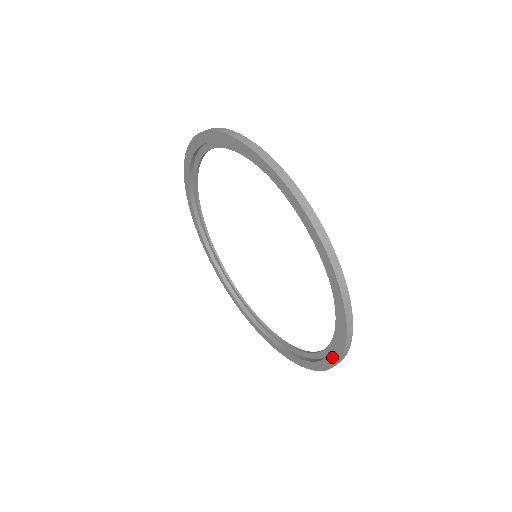
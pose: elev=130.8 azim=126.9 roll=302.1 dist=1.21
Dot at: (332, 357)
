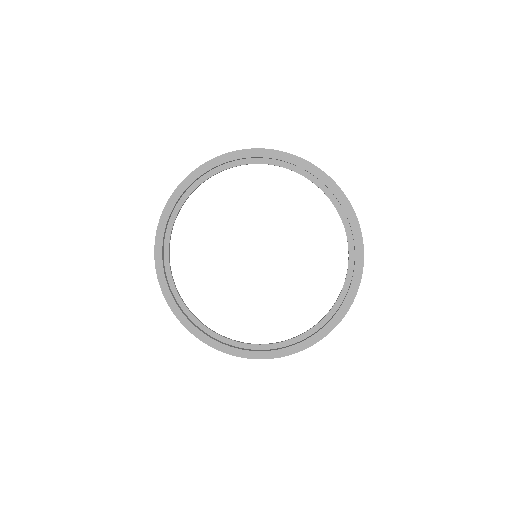
Dot at: (316, 336)
